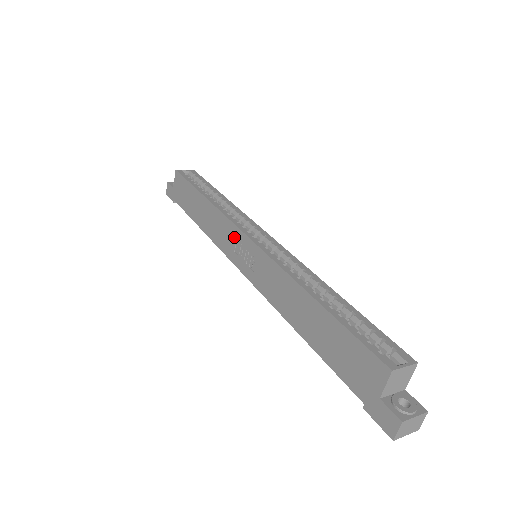
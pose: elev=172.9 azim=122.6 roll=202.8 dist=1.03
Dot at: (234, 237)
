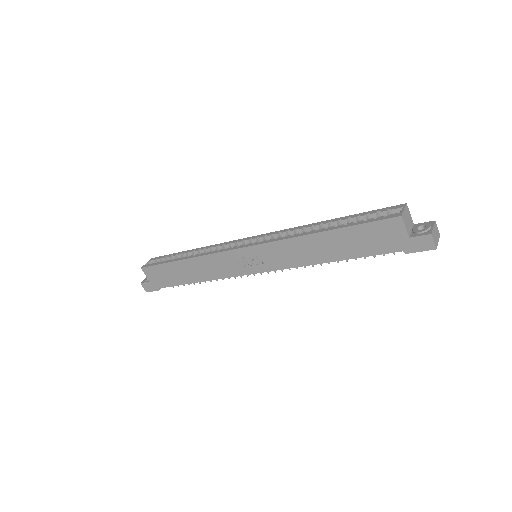
Dot at: (232, 259)
